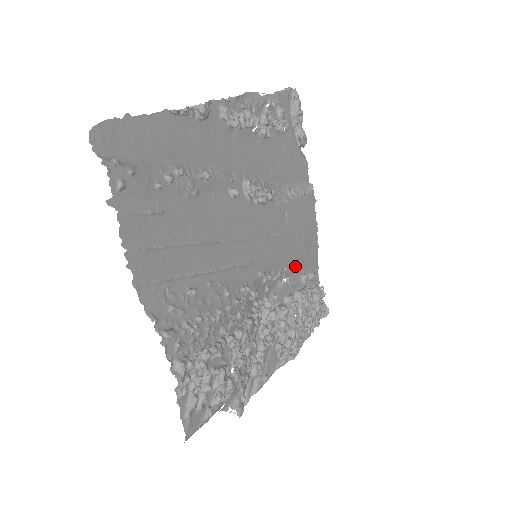
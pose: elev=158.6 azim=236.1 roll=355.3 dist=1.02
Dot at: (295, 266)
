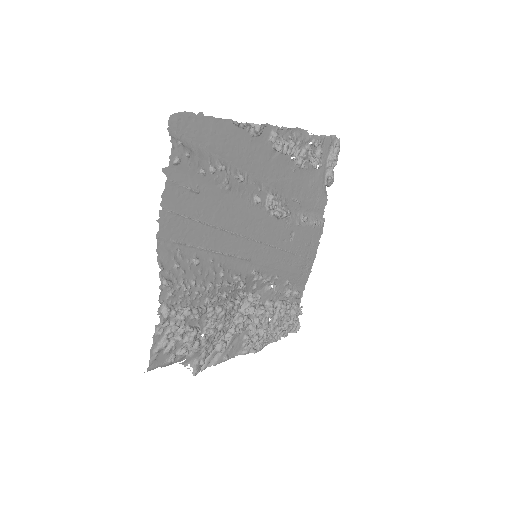
Dot at: (285, 279)
